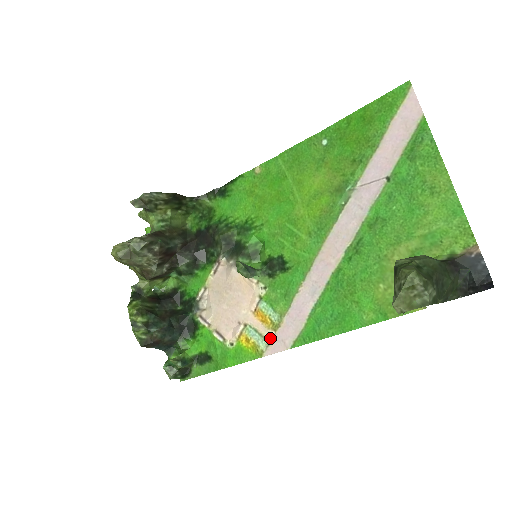
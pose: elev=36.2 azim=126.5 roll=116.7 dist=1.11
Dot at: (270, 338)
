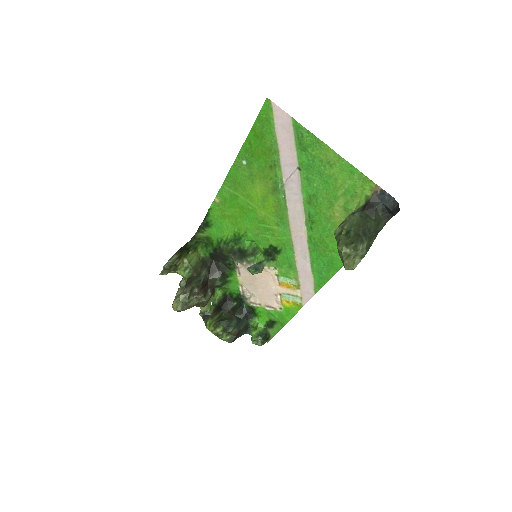
Dot at: (299, 294)
